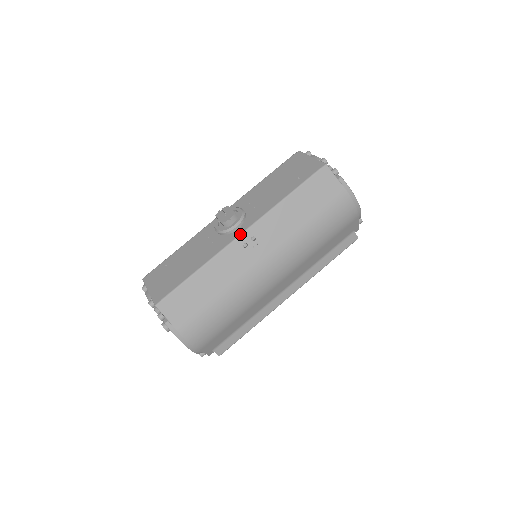
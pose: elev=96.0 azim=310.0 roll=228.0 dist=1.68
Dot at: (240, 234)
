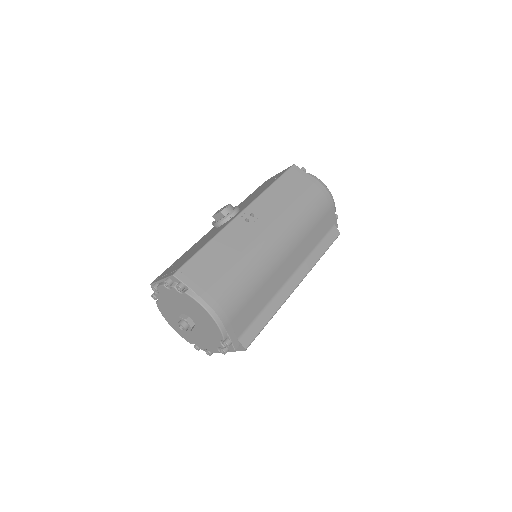
Dot at: (240, 213)
